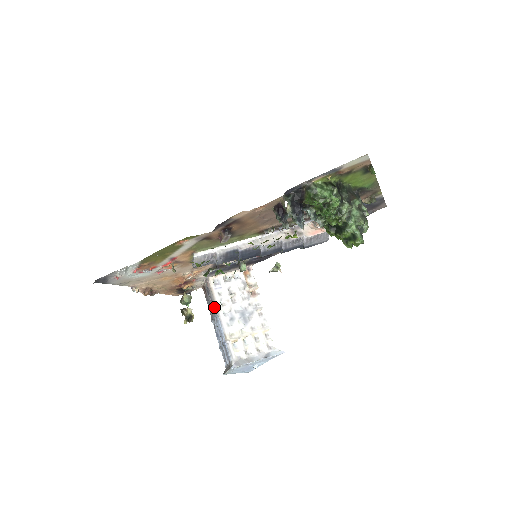
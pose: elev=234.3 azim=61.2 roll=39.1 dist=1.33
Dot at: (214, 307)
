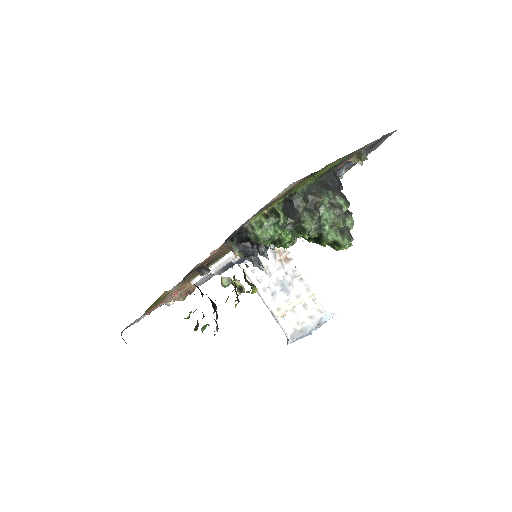
Dot at: occluded
